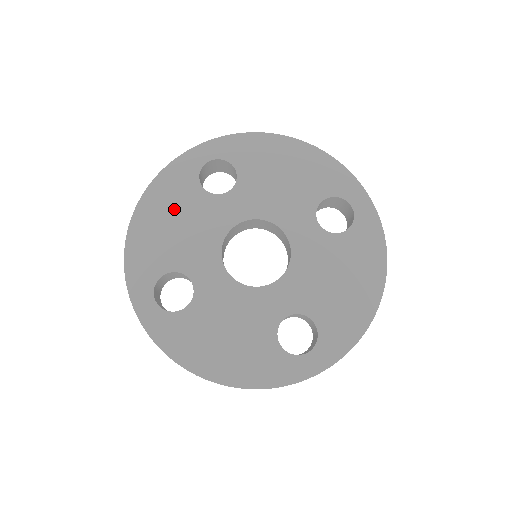
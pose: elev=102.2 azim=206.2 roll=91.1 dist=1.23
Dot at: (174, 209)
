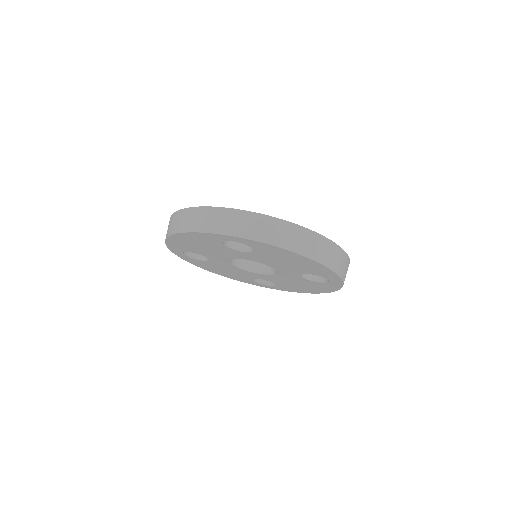
Dot at: occluded
